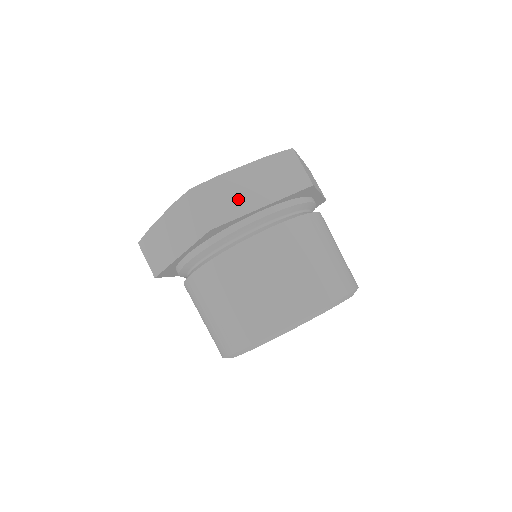
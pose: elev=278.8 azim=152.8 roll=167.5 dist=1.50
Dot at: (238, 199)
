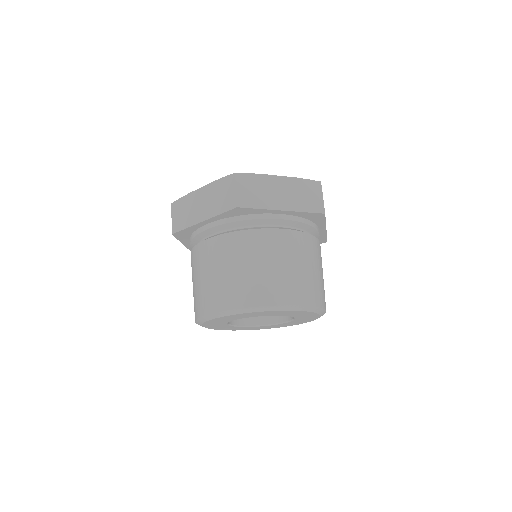
Dot at: (191, 213)
